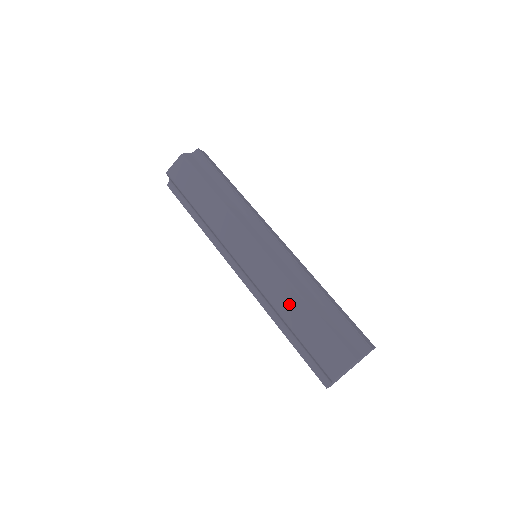
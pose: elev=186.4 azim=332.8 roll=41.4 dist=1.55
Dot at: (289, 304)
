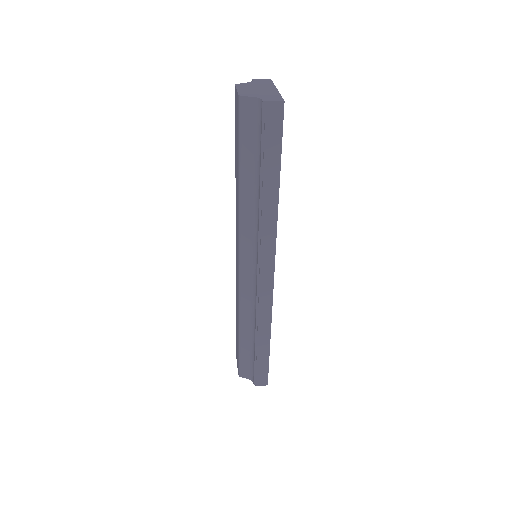
Dot at: (237, 312)
